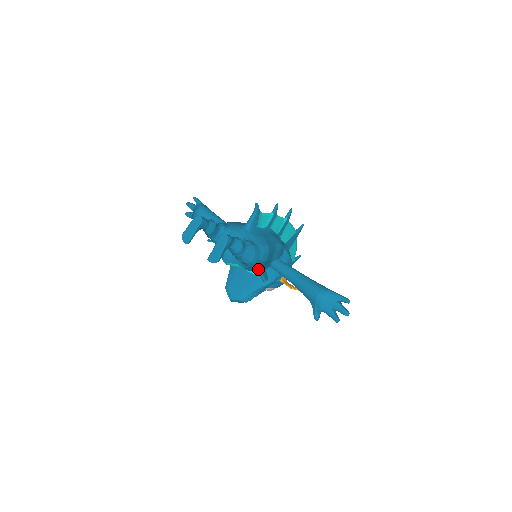
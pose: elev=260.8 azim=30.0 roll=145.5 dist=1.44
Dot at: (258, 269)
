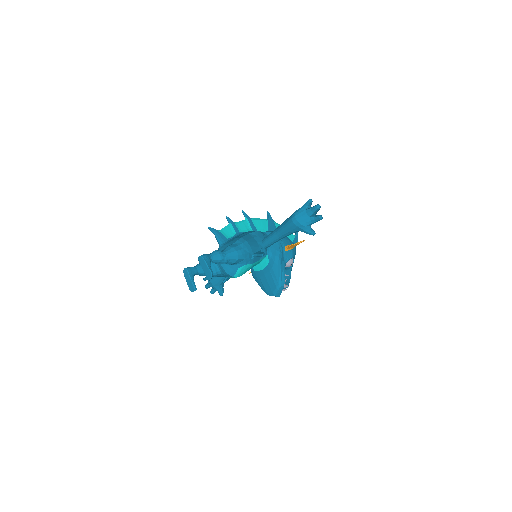
Dot at: (253, 256)
